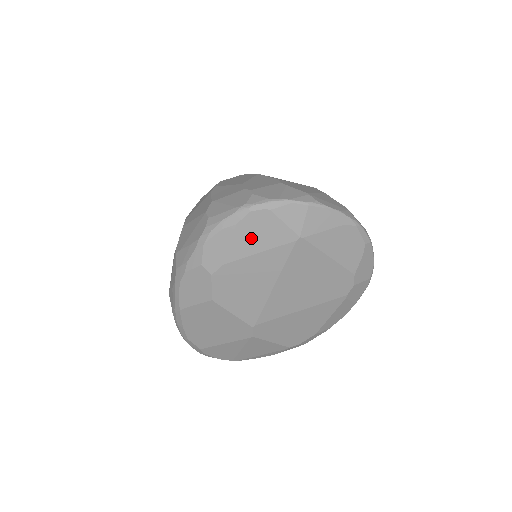
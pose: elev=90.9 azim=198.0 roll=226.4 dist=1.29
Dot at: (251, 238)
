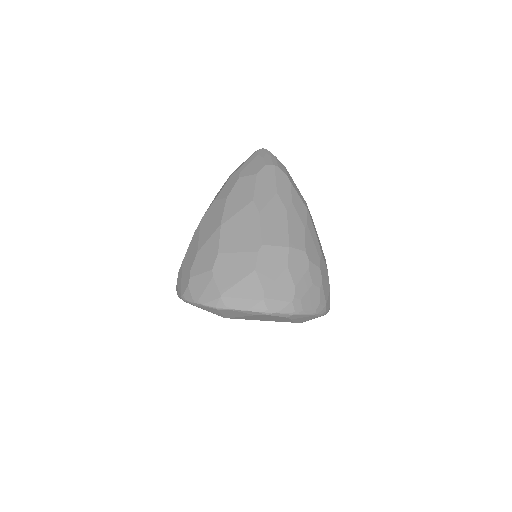
Dot at: occluded
